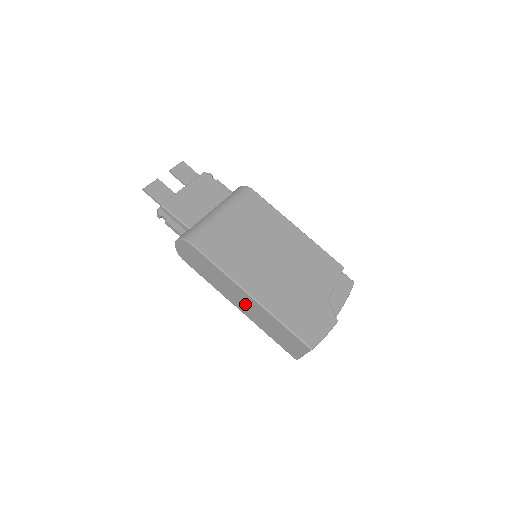
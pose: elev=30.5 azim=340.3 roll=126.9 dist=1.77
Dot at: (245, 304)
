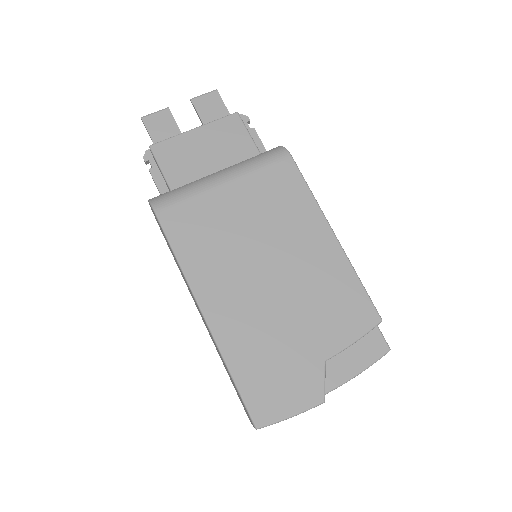
Dot at: occluded
